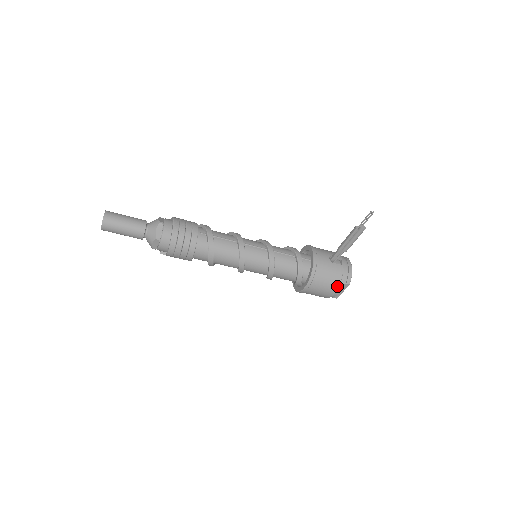
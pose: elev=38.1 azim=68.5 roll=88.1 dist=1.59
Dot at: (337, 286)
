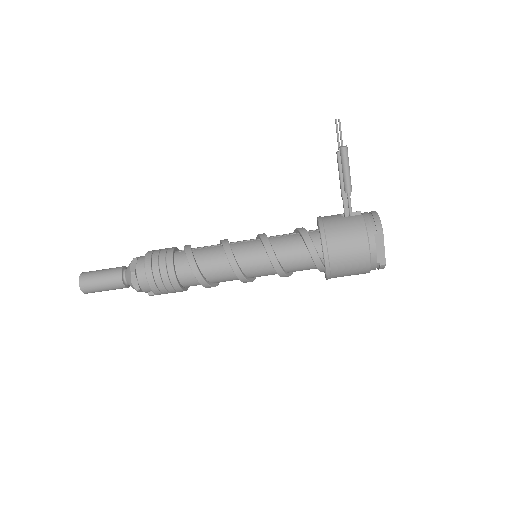
Dot at: (365, 239)
